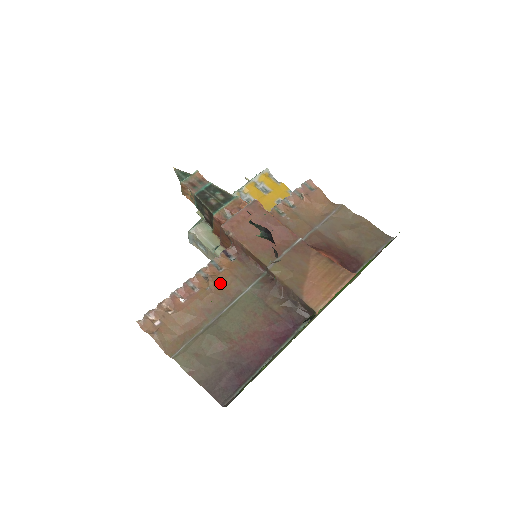
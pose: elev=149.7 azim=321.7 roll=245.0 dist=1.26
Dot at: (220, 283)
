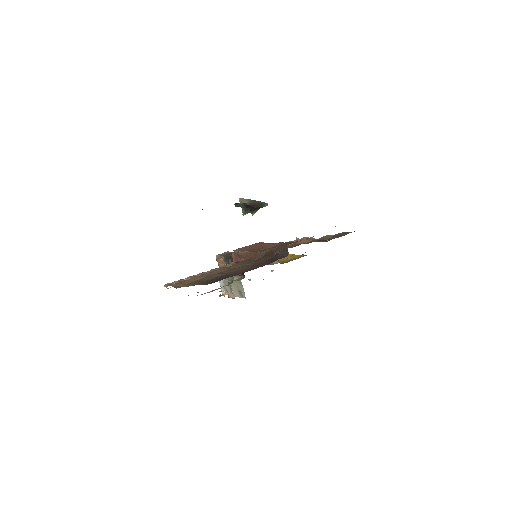
Dot at: (227, 268)
